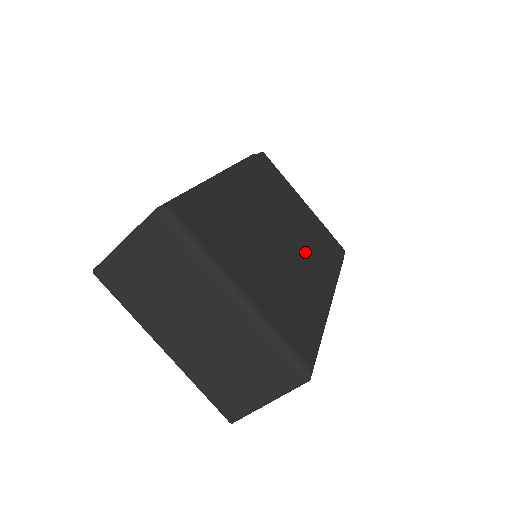
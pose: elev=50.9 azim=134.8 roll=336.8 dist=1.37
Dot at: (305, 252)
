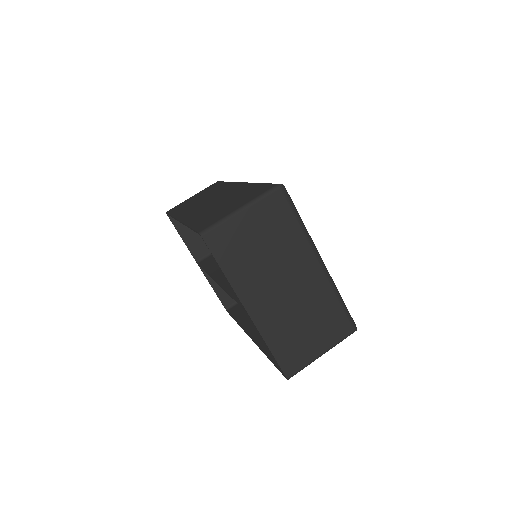
Dot at: occluded
